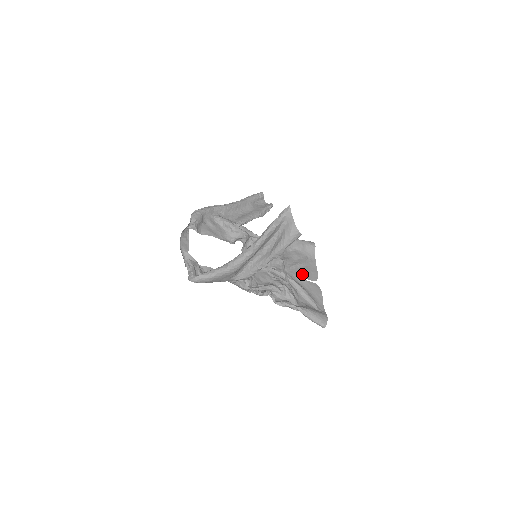
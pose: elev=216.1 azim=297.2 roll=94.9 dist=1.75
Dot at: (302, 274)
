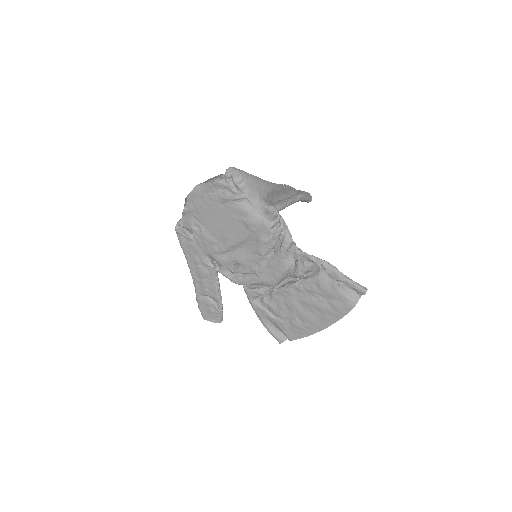
Dot at: (300, 308)
